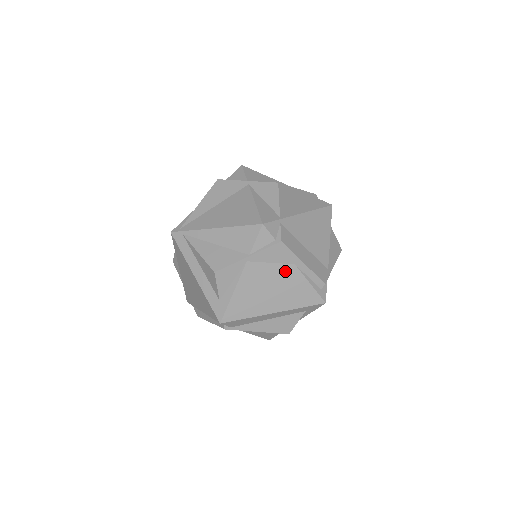
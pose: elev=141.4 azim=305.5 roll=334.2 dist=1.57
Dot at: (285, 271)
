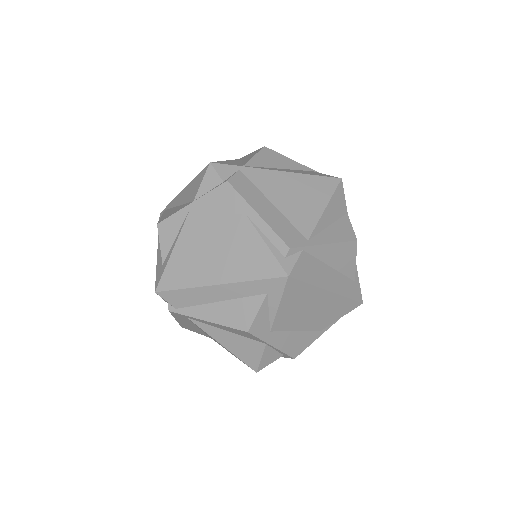
Dot at: (234, 224)
